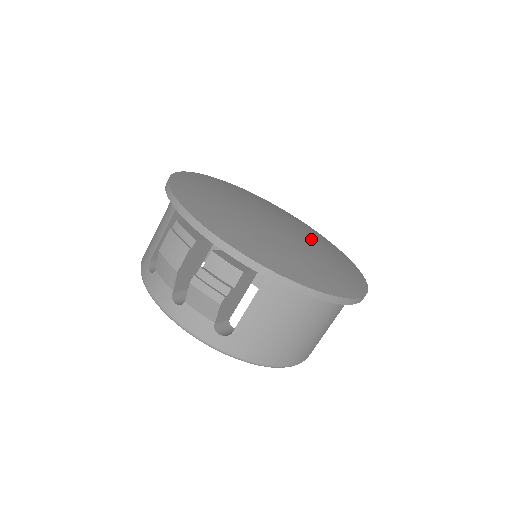
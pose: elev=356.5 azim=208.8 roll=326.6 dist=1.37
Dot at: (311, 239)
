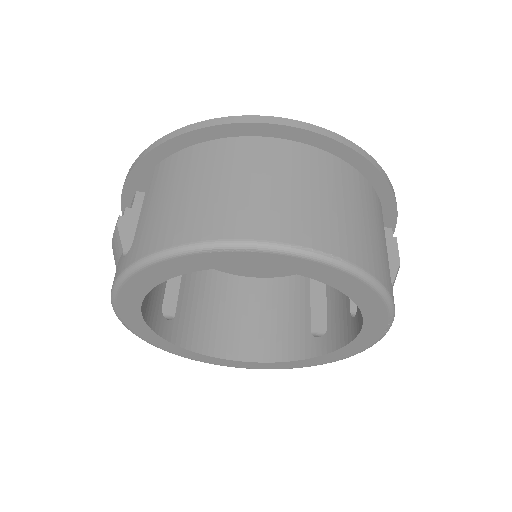
Dot at: occluded
